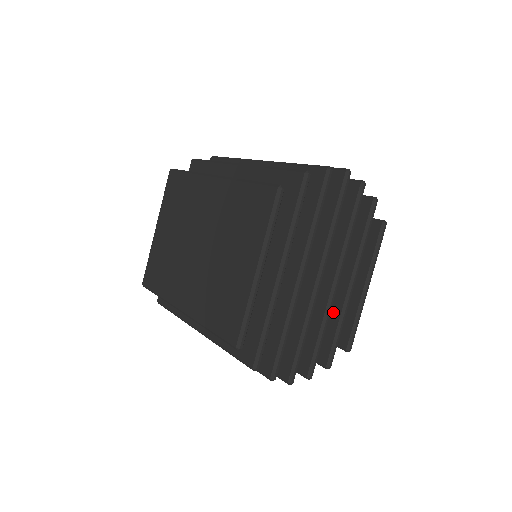
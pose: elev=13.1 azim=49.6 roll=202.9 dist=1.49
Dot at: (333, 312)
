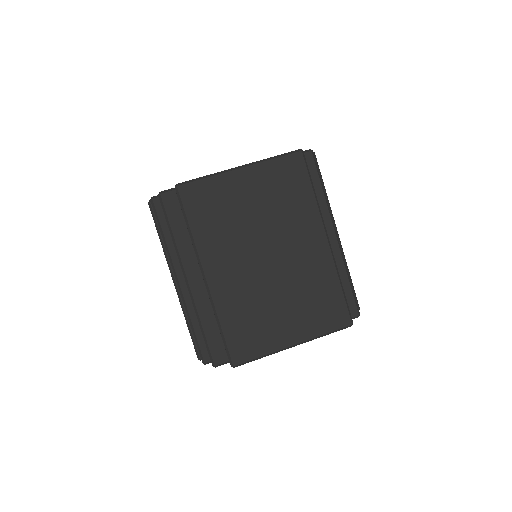
Dot at: occluded
